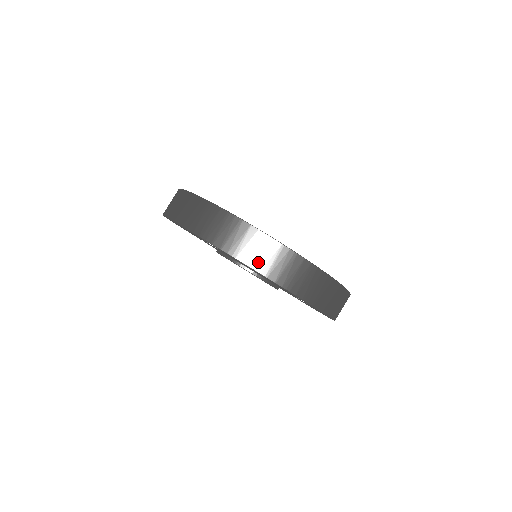
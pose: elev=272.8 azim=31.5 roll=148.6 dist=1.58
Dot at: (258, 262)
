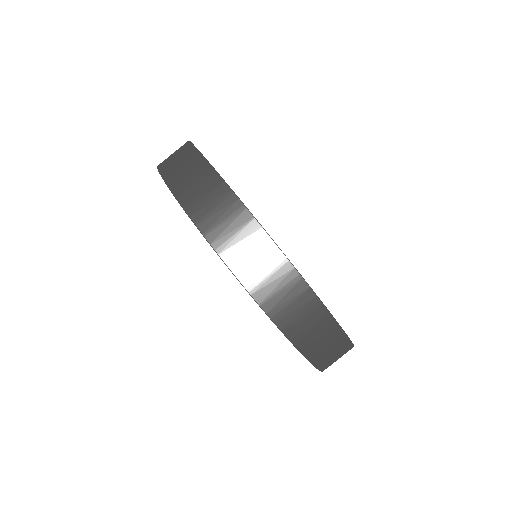
Dot at: (246, 270)
